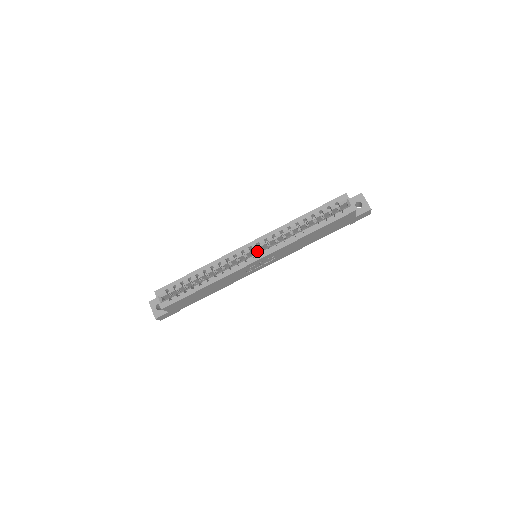
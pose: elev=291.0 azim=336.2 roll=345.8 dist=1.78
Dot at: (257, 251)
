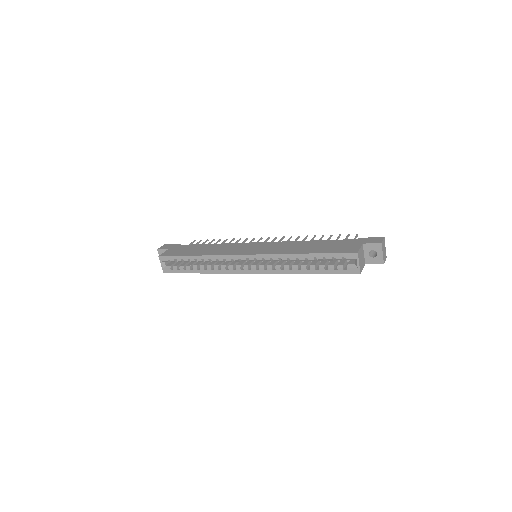
Dot at: occluded
